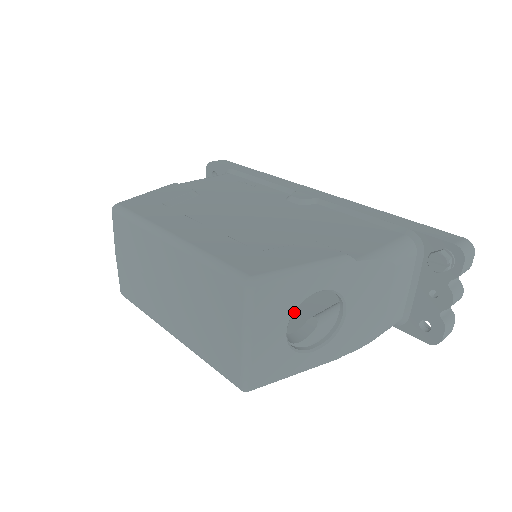
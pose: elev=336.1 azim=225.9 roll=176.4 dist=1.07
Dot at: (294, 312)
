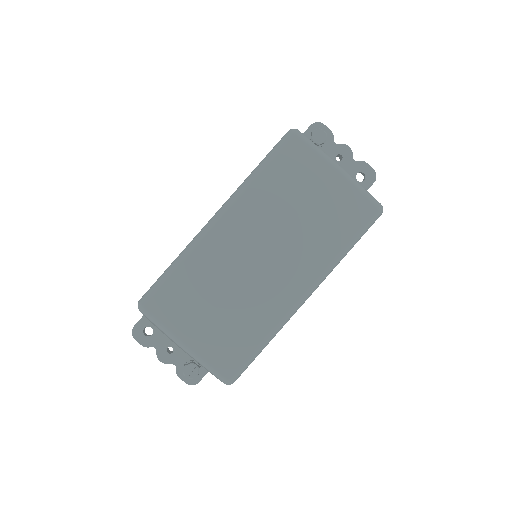
Dot at: occluded
